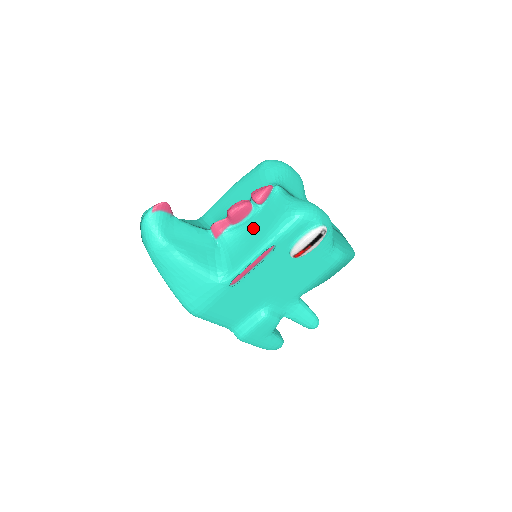
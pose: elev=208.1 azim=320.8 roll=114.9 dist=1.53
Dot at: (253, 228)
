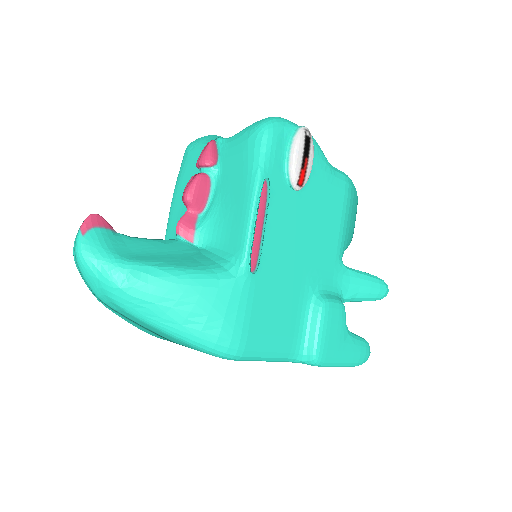
Dot at: (227, 191)
